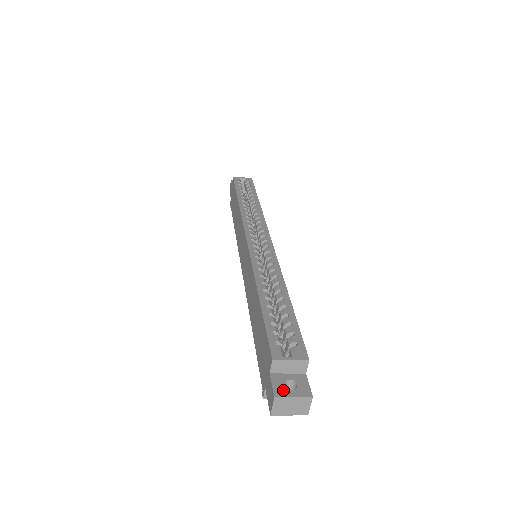
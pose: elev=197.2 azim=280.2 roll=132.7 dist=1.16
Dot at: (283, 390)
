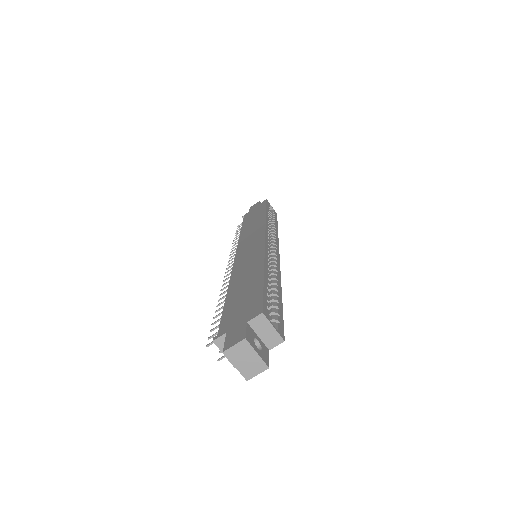
Dot at: (252, 341)
